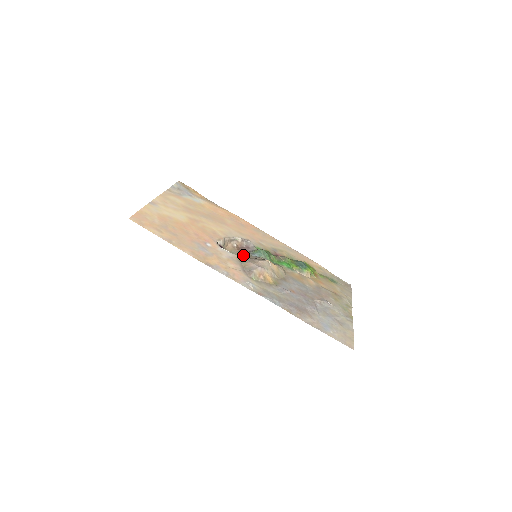
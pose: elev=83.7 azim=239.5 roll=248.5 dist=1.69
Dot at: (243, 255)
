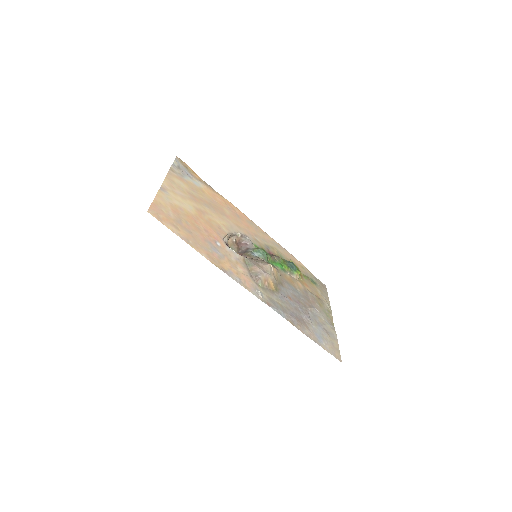
Dot at: (244, 254)
